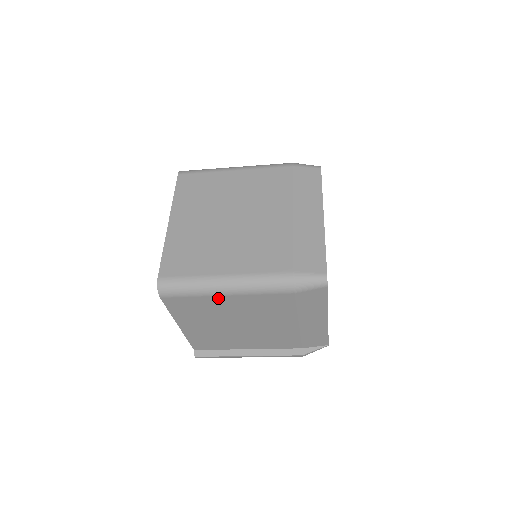
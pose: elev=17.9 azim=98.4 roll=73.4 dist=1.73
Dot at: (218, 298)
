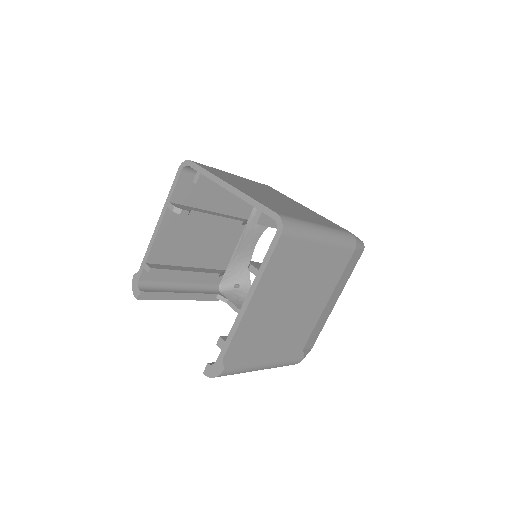
Dot at: (315, 247)
